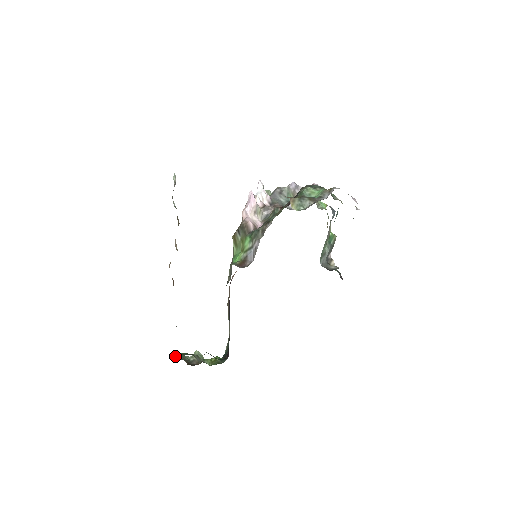
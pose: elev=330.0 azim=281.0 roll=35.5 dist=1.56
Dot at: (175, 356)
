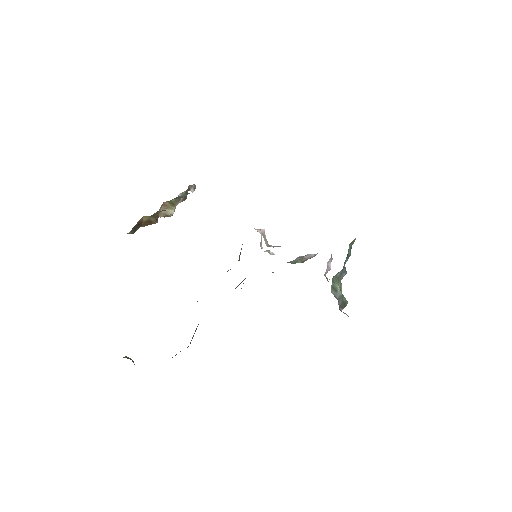
Dot at: occluded
